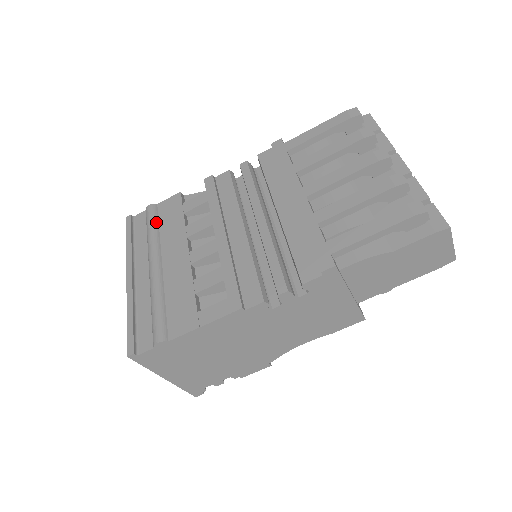
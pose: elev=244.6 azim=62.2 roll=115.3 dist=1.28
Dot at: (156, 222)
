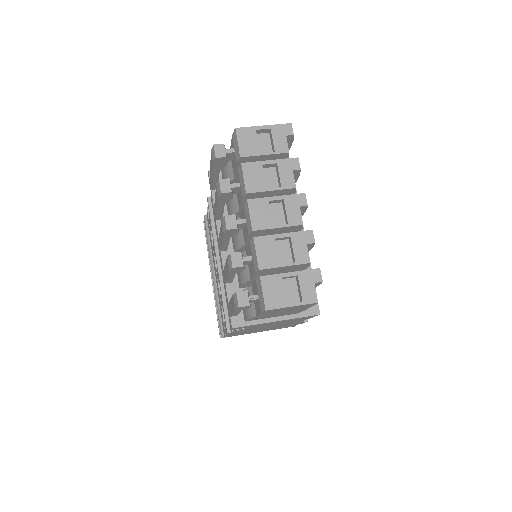
Dot at: (208, 235)
